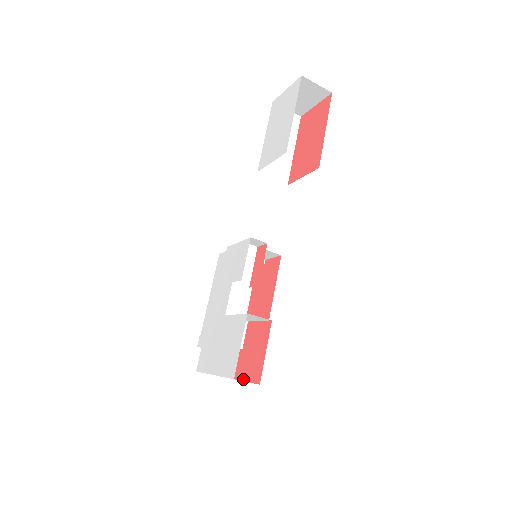
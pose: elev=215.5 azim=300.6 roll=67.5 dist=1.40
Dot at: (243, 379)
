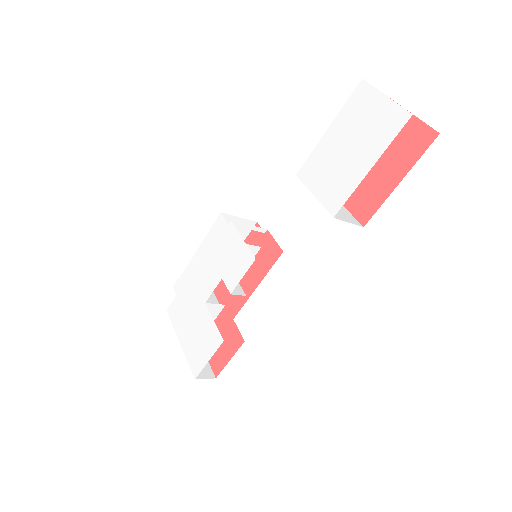
Dot at: occluded
